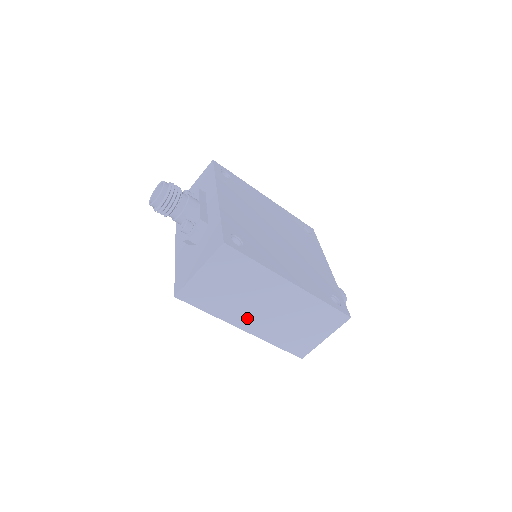
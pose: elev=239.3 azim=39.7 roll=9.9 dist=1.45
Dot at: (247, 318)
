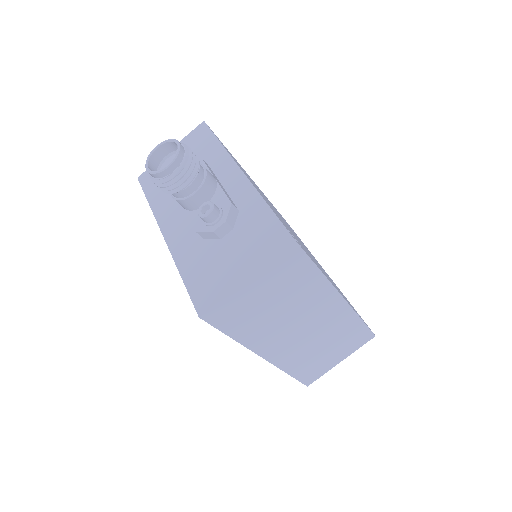
Dot at: (274, 342)
